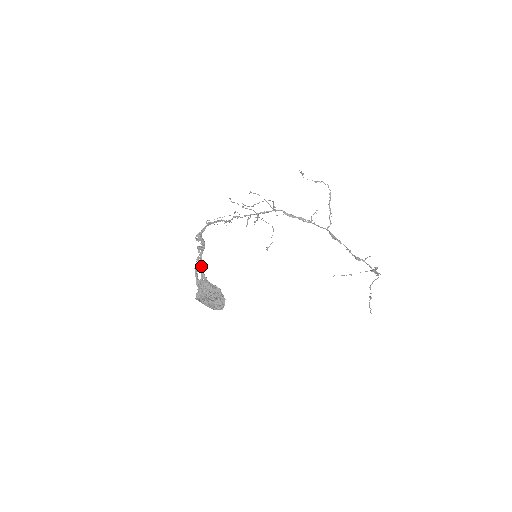
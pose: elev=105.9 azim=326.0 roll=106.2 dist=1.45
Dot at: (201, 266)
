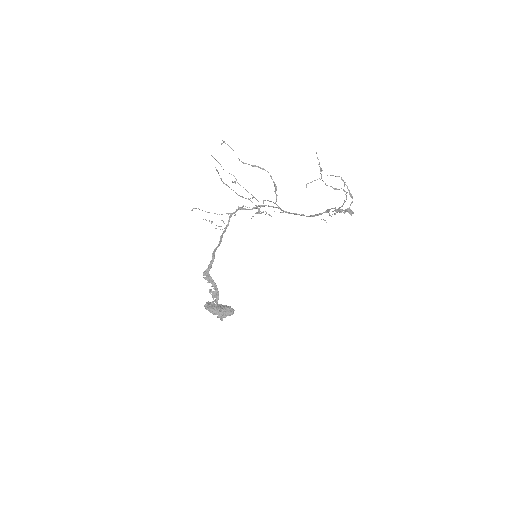
Dot at: (216, 306)
